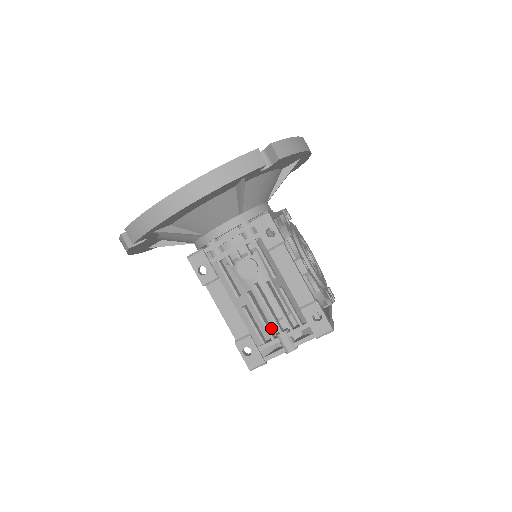
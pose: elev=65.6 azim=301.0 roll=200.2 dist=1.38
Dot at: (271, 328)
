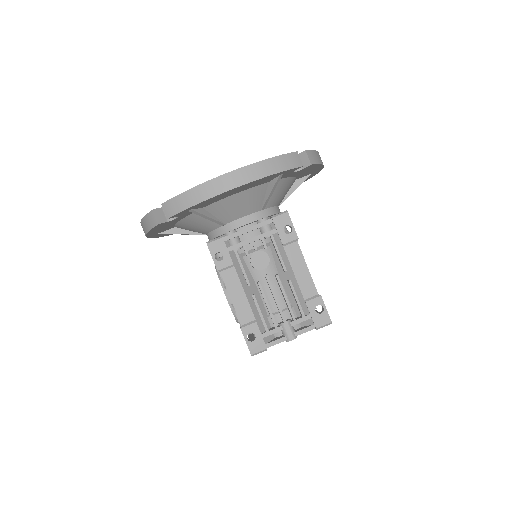
Dot at: (274, 318)
